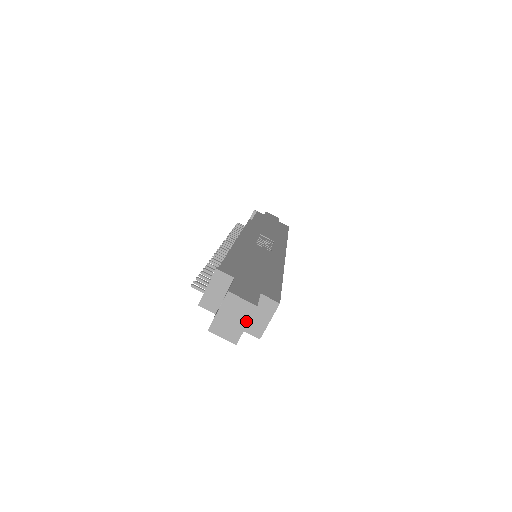
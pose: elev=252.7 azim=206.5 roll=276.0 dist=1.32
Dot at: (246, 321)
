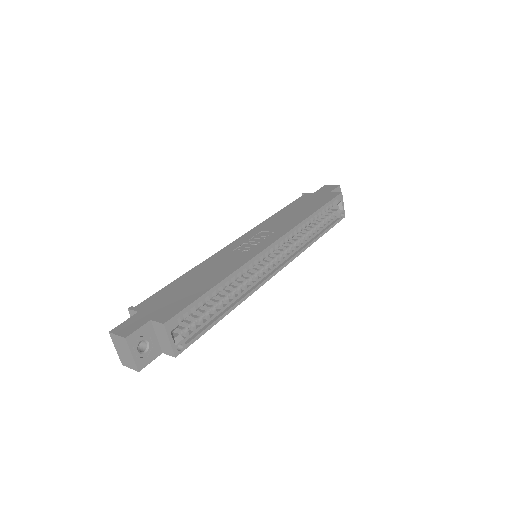
Dot at: (129, 352)
